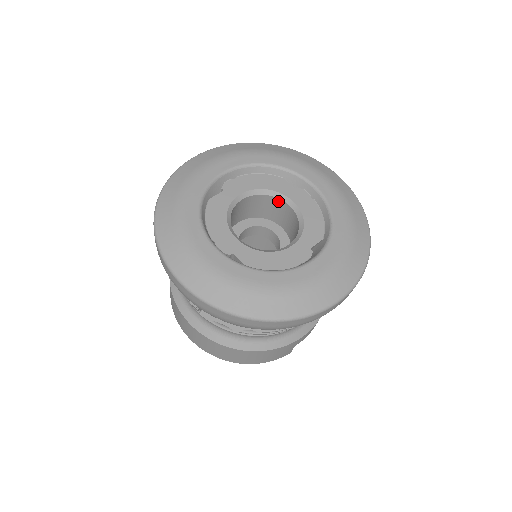
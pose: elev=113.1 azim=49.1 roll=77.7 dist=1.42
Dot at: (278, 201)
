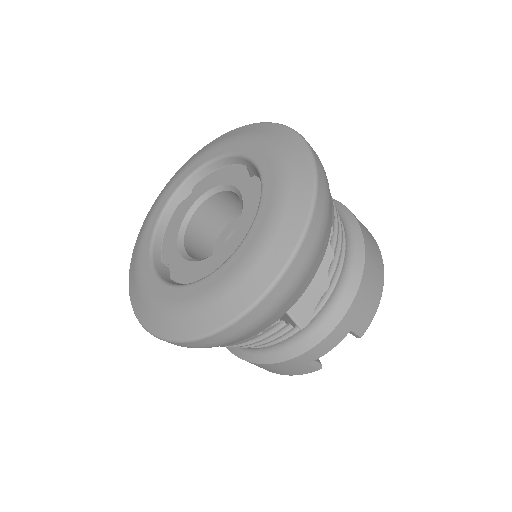
Dot at: occluded
